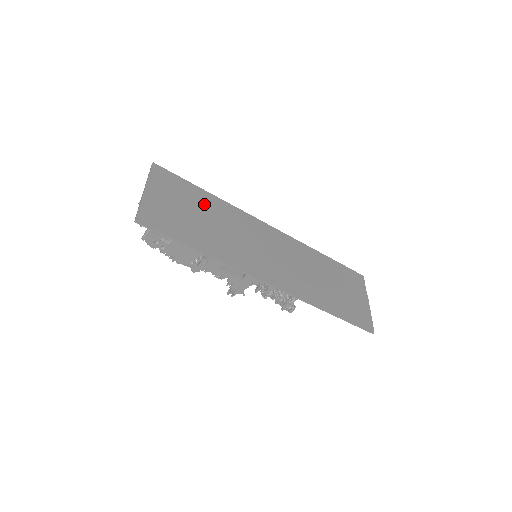
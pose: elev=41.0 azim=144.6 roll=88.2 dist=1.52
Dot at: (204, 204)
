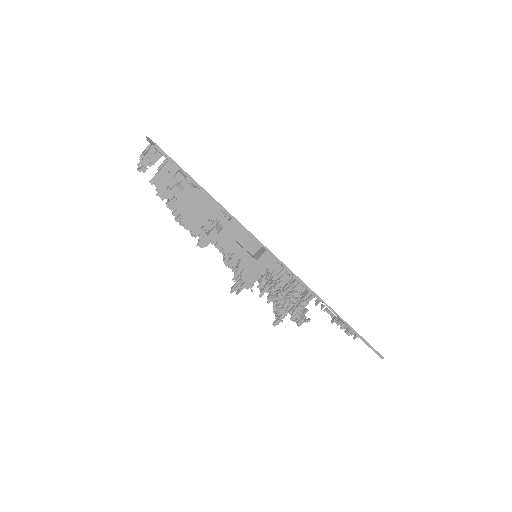
Dot at: occluded
